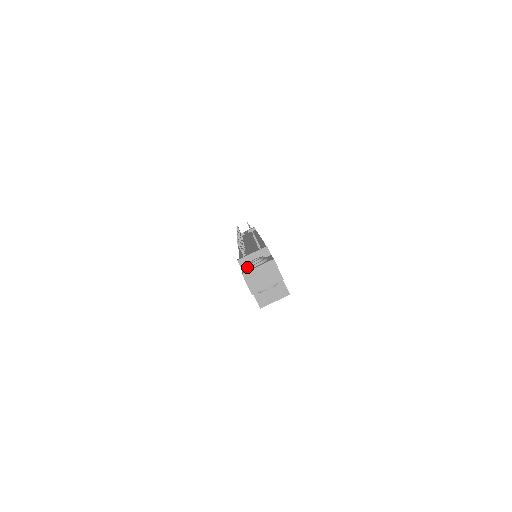
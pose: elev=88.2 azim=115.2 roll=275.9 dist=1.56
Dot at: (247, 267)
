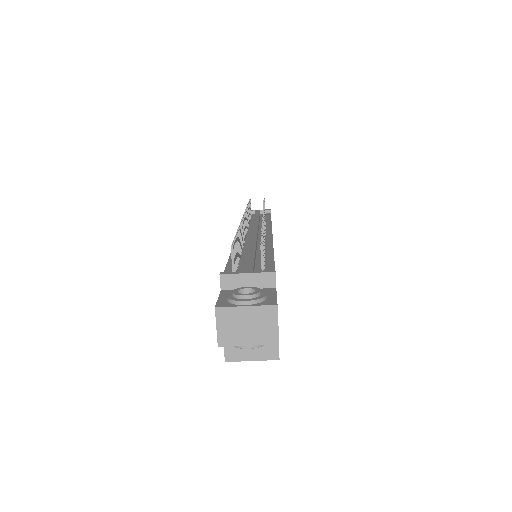
Dot at: (228, 298)
